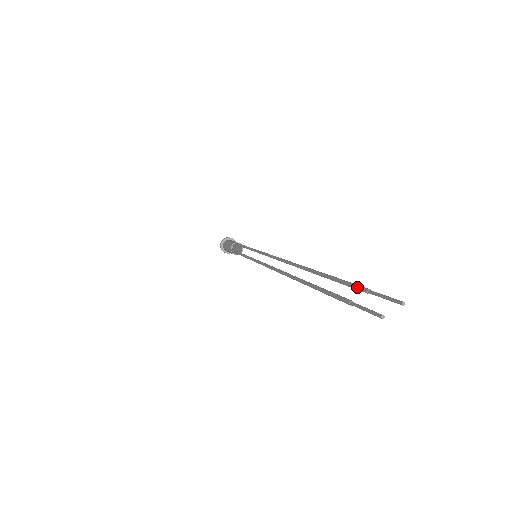
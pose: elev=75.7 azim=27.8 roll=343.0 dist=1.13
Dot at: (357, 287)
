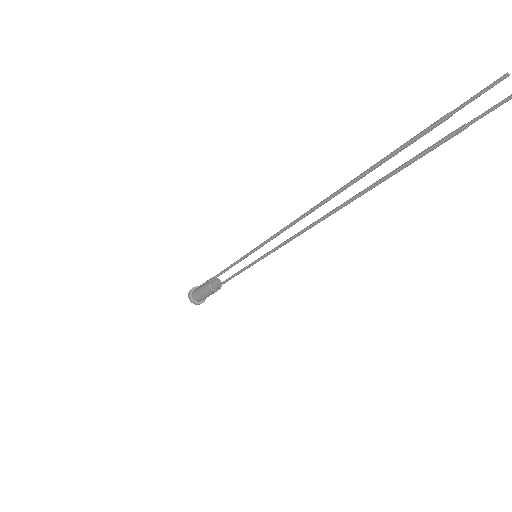
Dot at: (447, 135)
